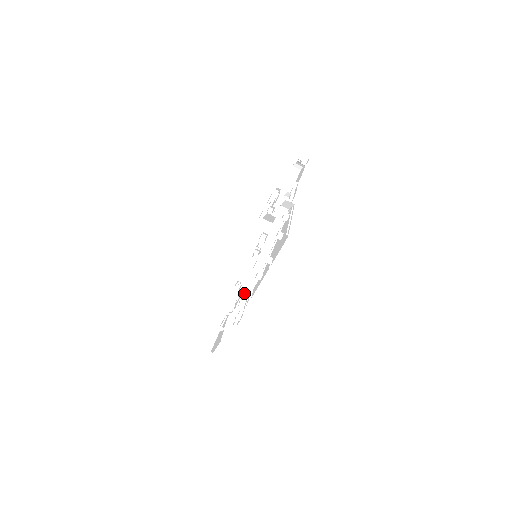
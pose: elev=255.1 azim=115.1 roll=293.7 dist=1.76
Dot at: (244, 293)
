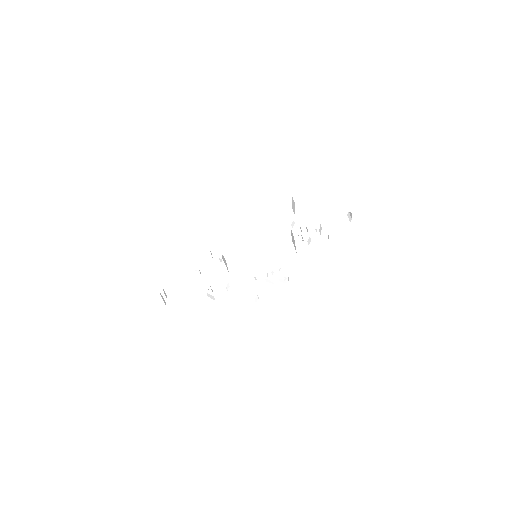
Dot at: (203, 239)
